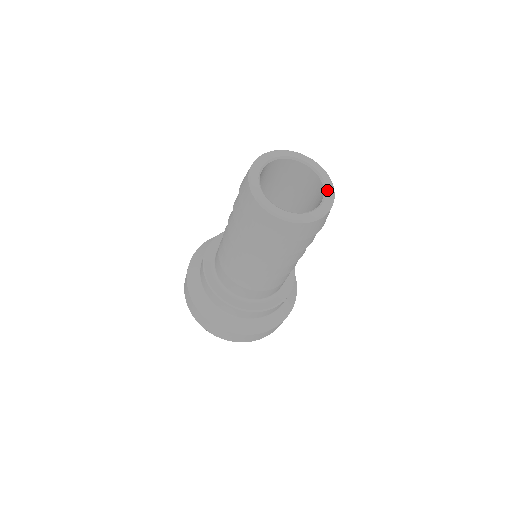
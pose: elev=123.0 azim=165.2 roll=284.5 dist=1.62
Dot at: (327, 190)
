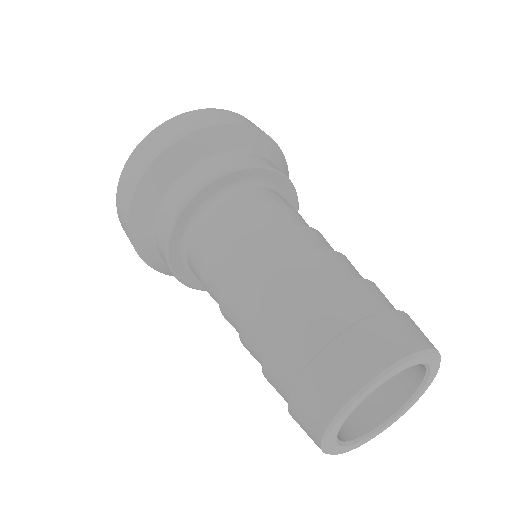
Dot at: (411, 403)
